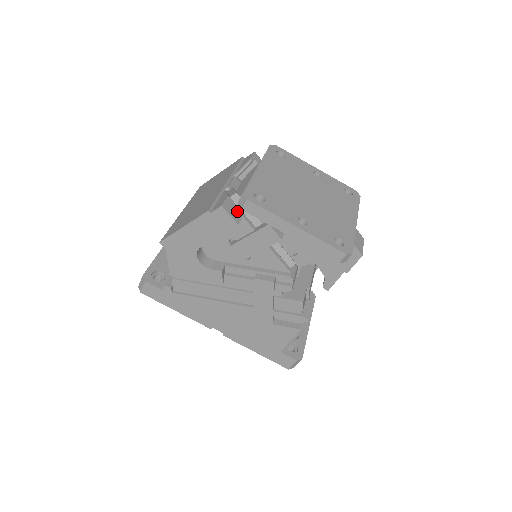
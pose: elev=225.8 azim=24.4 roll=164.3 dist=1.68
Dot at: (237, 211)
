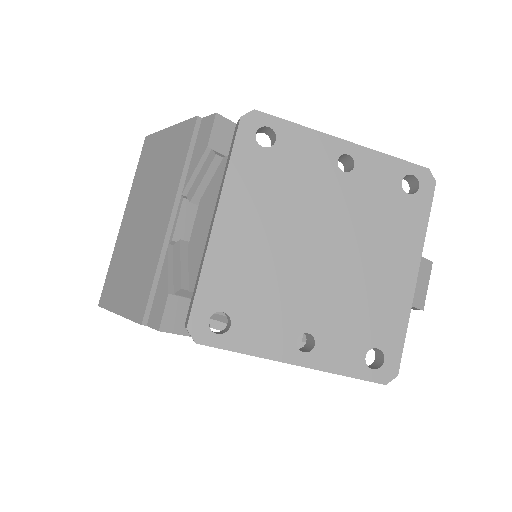
Dot at: occluded
